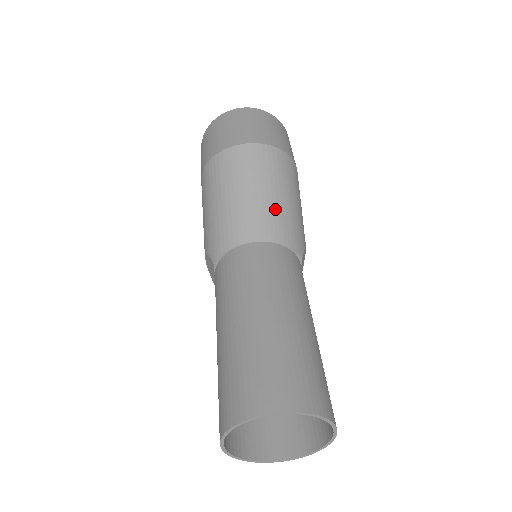
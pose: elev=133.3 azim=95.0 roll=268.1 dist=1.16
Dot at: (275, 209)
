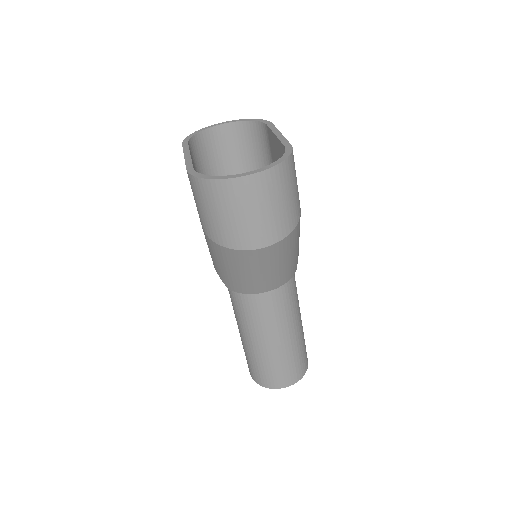
Dot at: (281, 273)
